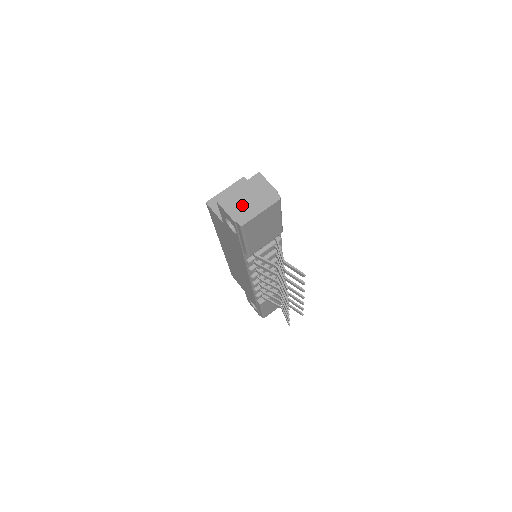
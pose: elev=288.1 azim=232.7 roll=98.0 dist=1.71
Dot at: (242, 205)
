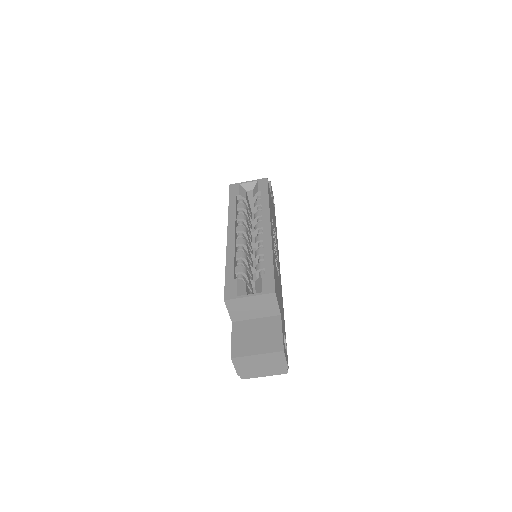
Dot at: (252, 368)
